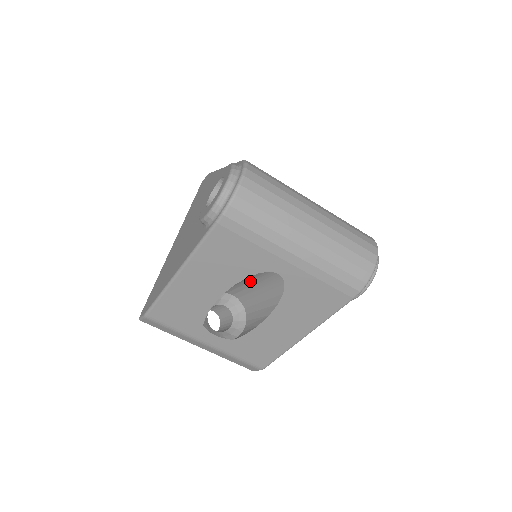
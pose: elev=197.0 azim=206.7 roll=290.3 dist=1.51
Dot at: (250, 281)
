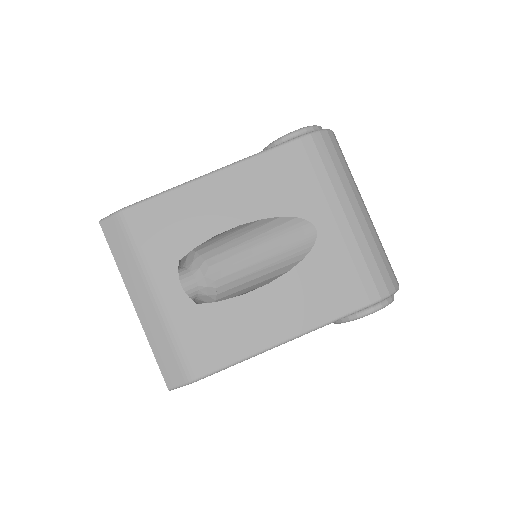
Dot at: (266, 240)
